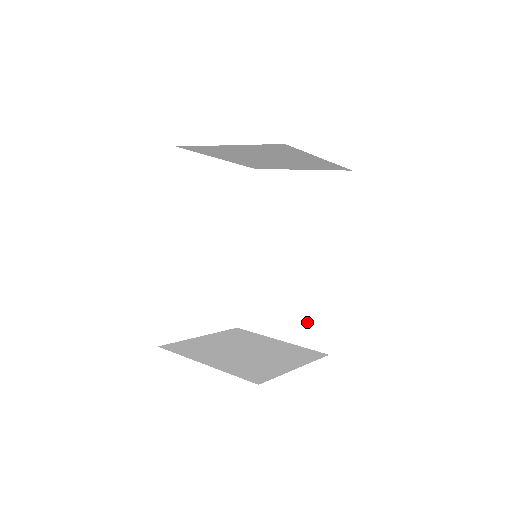
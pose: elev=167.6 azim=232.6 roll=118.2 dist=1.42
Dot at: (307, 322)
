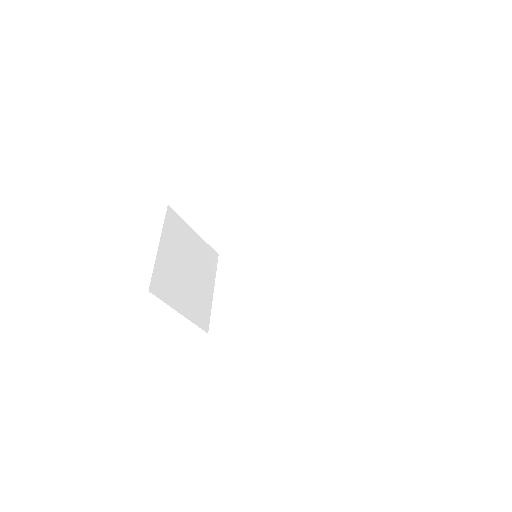
Dot at: (229, 310)
